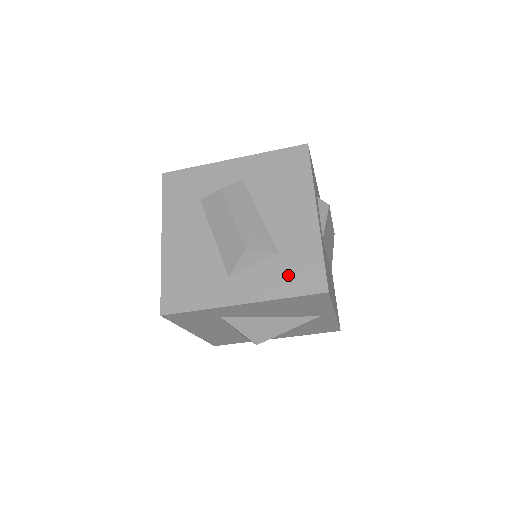
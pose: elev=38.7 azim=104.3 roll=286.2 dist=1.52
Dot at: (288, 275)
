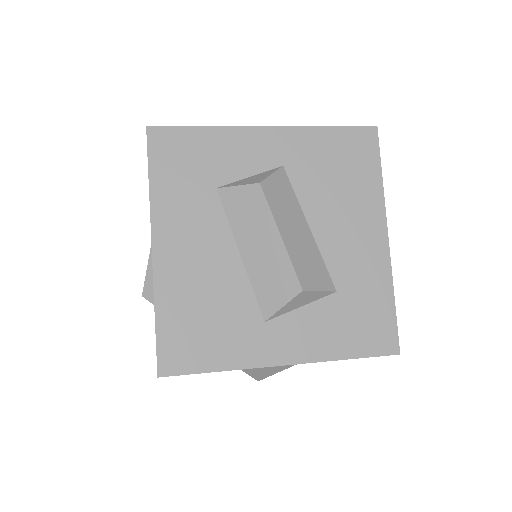
Dot at: (349, 326)
